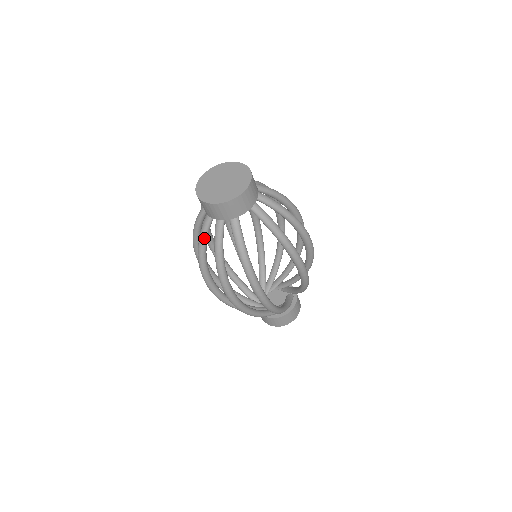
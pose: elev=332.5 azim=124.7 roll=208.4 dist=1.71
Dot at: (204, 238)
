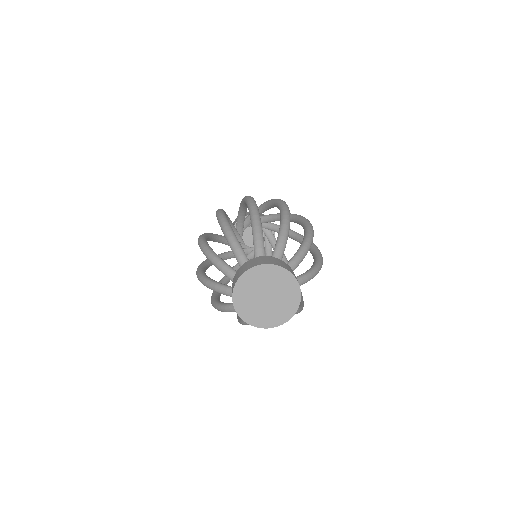
Dot at: occluded
